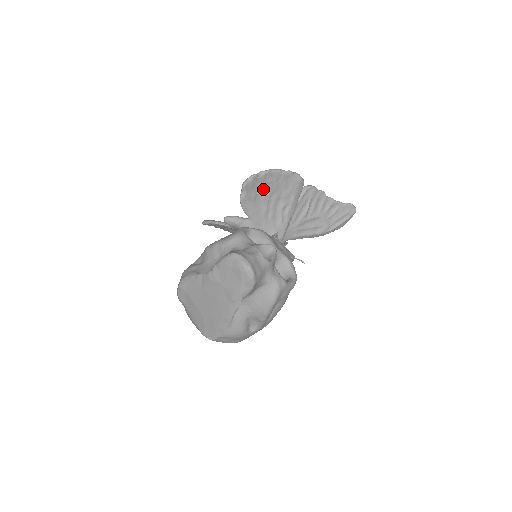
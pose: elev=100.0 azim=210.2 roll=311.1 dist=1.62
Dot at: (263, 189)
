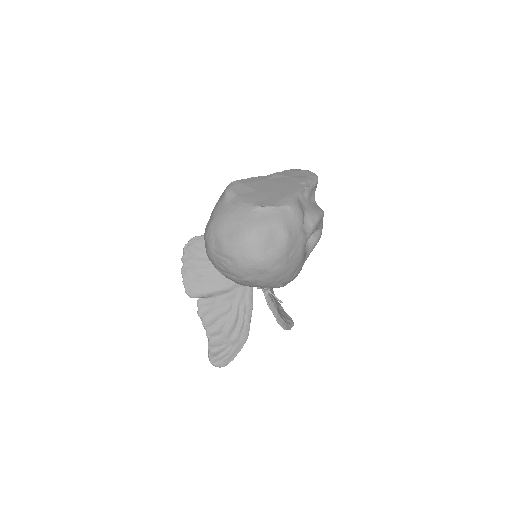
Dot at: occluded
